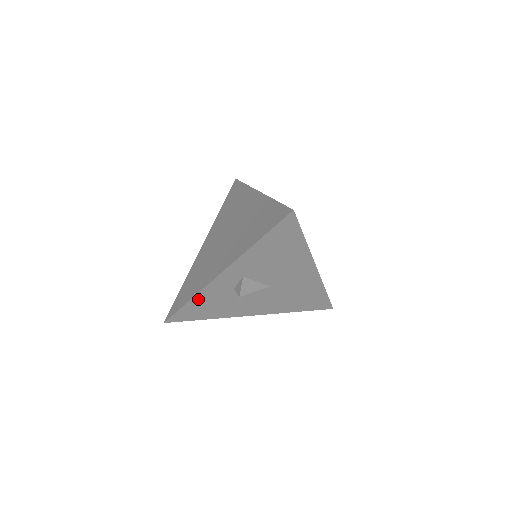
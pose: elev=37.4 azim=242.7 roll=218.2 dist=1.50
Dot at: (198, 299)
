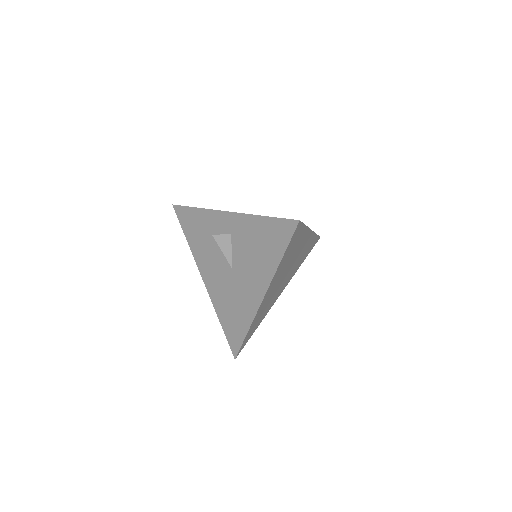
Dot at: (200, 214)
